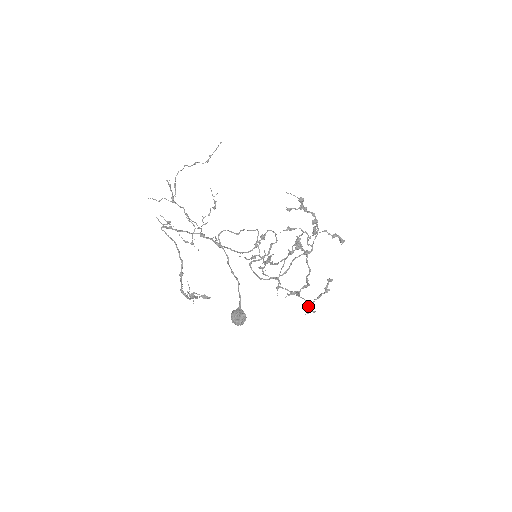
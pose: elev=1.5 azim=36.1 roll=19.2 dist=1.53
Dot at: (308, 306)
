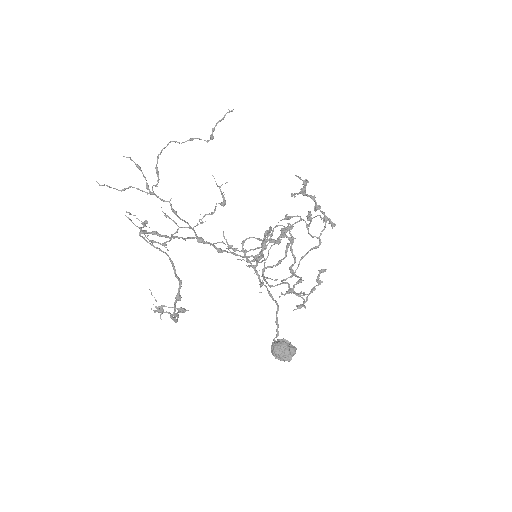
Dot at: (303, 303)
